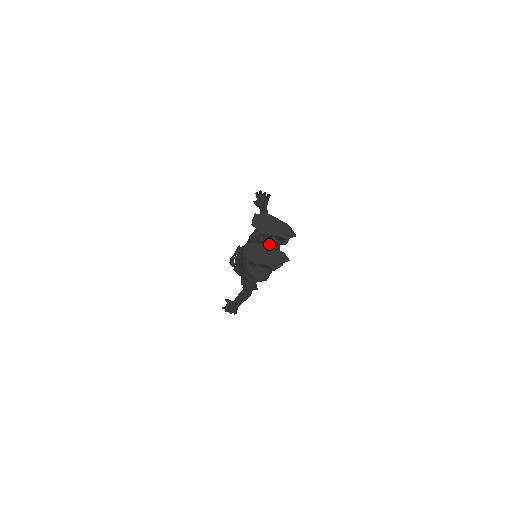
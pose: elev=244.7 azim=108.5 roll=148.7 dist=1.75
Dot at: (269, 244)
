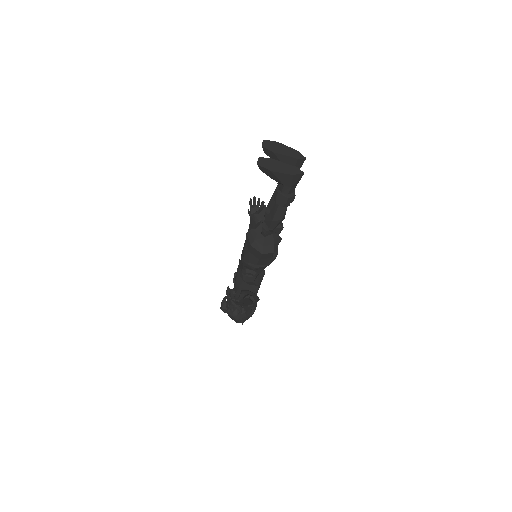
Dot at: occluded
